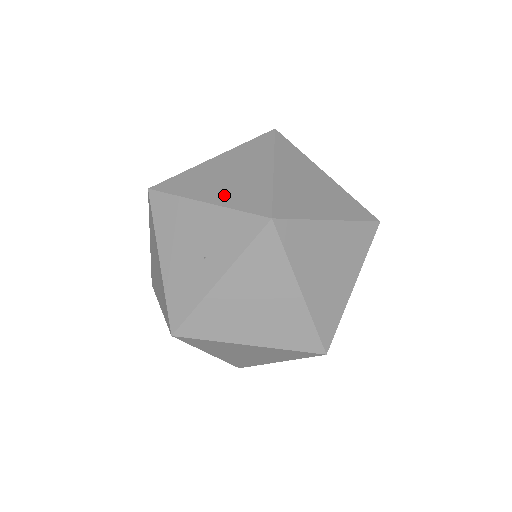
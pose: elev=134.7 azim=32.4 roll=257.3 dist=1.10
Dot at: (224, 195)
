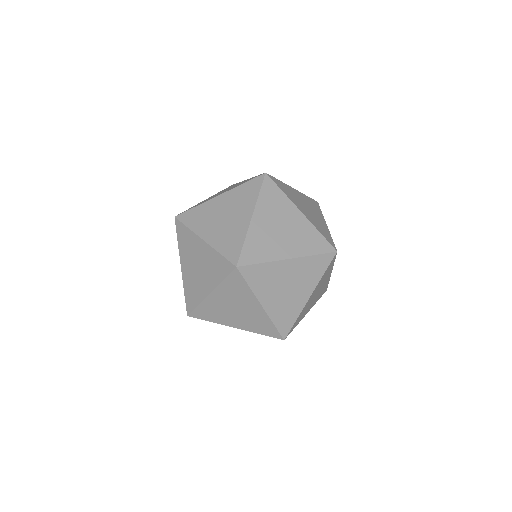
Dot at: occluded
